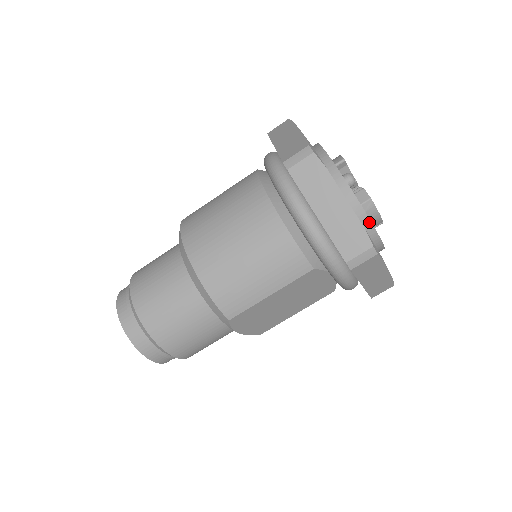
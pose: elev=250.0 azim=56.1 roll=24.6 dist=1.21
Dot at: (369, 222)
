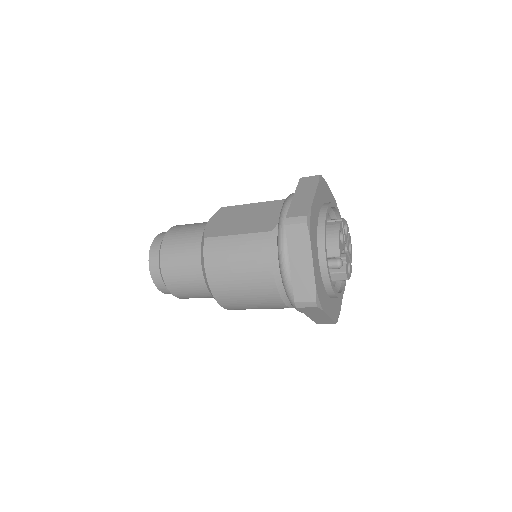
Dot at: (340, 297)
